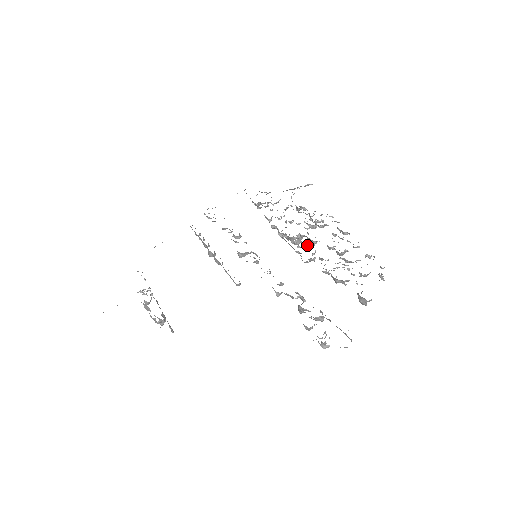
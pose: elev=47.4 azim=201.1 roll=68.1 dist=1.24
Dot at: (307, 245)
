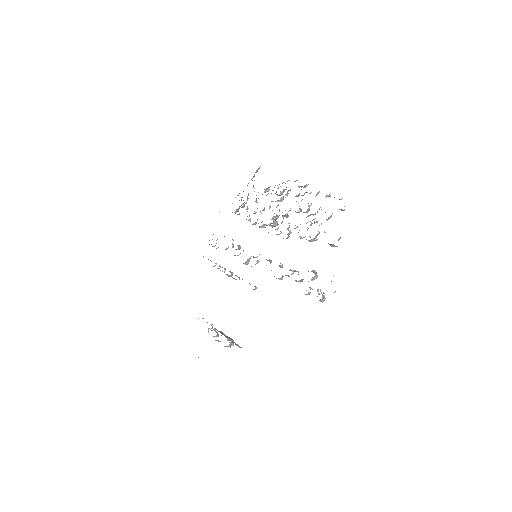
Dot at: (282, 222)
